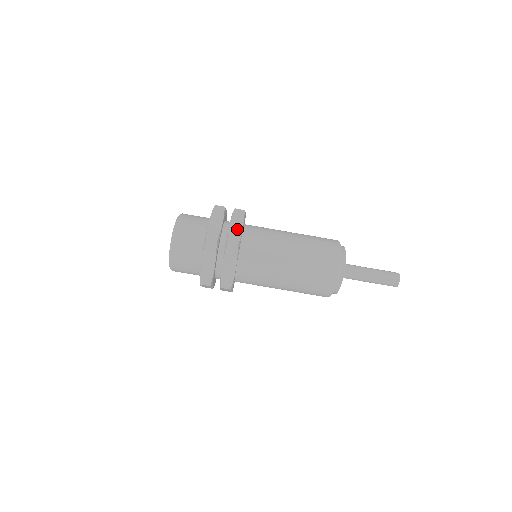
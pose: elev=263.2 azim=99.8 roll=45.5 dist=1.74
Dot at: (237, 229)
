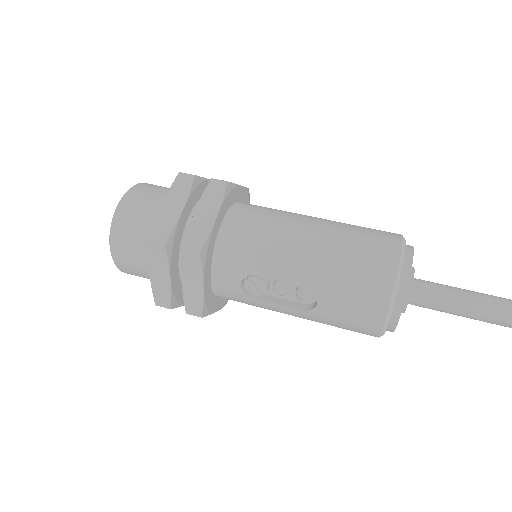
Dot at: occluded
